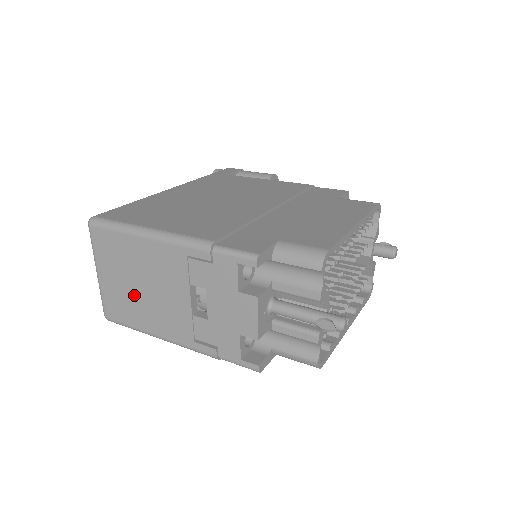
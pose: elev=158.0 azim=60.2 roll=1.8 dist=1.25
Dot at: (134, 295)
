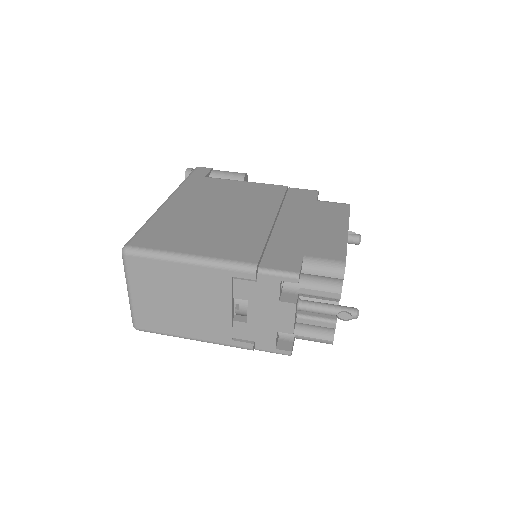
Dot at: (171, 309)
